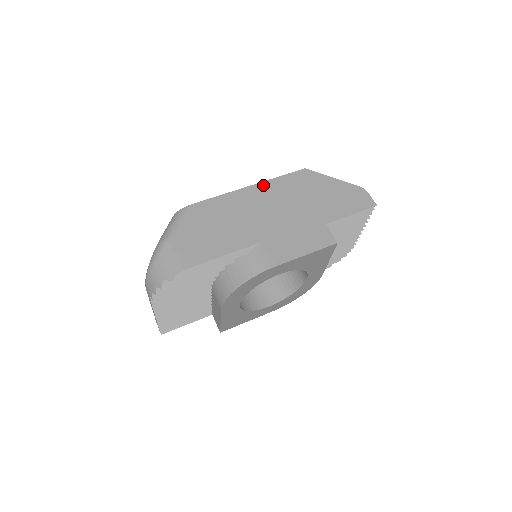
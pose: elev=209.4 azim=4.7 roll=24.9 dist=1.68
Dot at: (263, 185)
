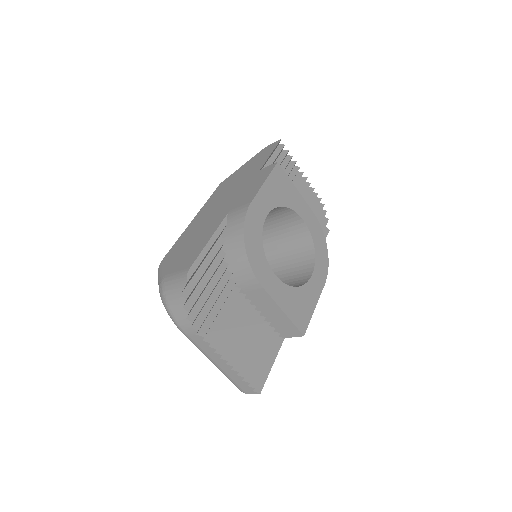
Dot at: (202, 210)
